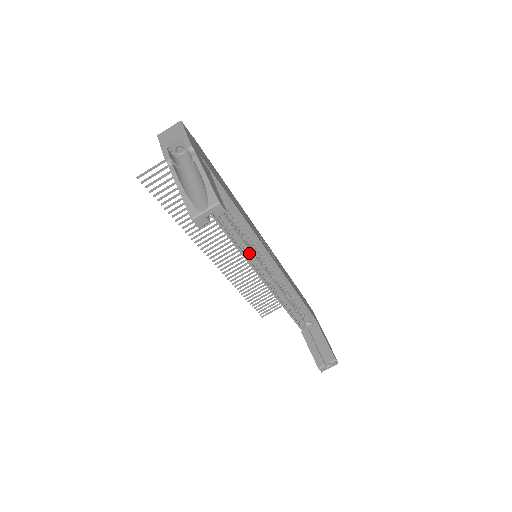
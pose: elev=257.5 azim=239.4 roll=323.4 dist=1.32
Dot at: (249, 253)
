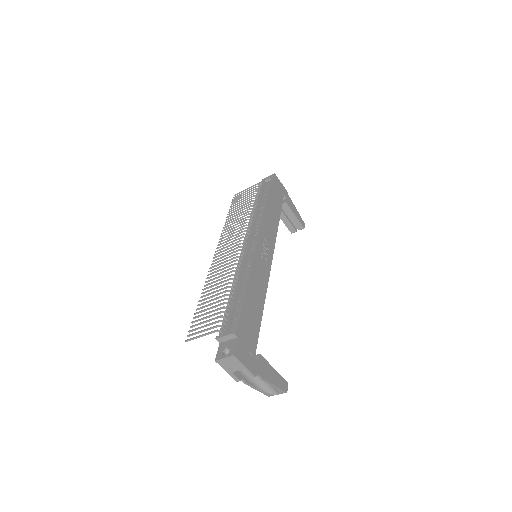
Dot at: occluded
